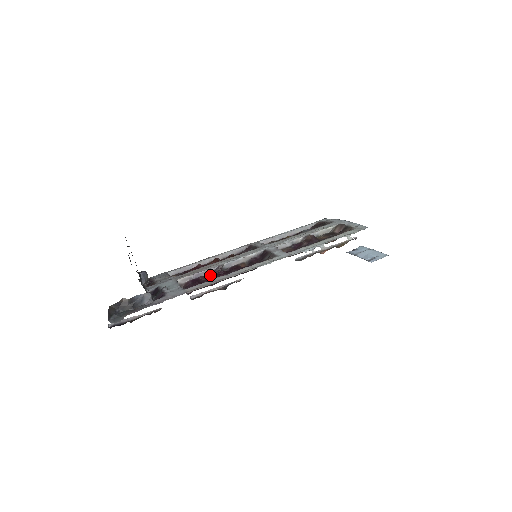
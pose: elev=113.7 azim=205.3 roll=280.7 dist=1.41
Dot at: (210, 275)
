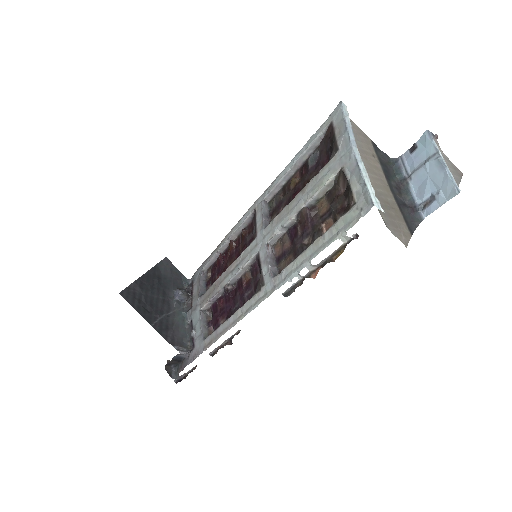
Dot at: (223, 299)
